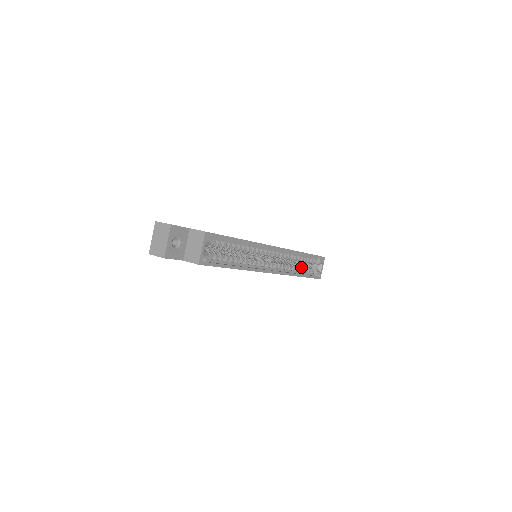
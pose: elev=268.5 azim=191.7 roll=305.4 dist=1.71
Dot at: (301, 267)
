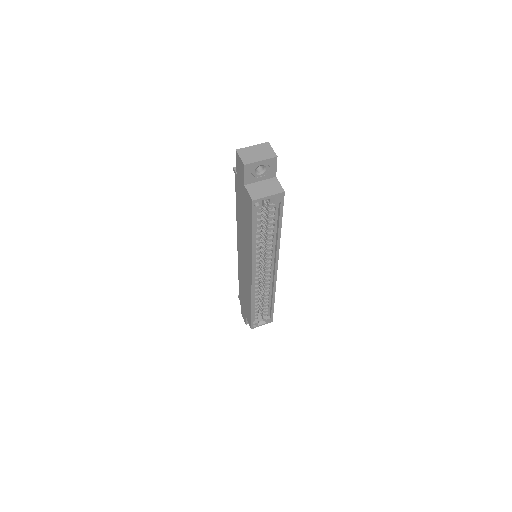
Dot at: (258, 304)
